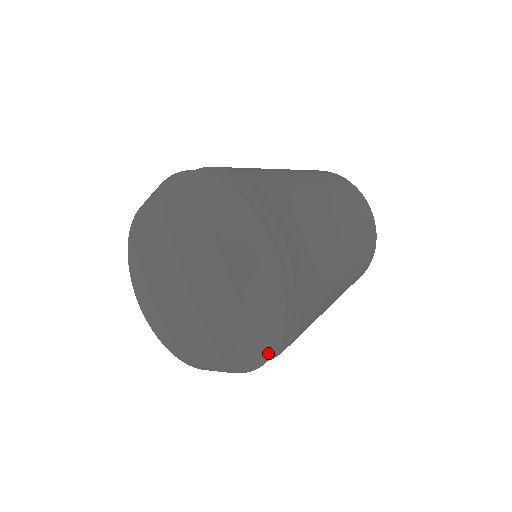
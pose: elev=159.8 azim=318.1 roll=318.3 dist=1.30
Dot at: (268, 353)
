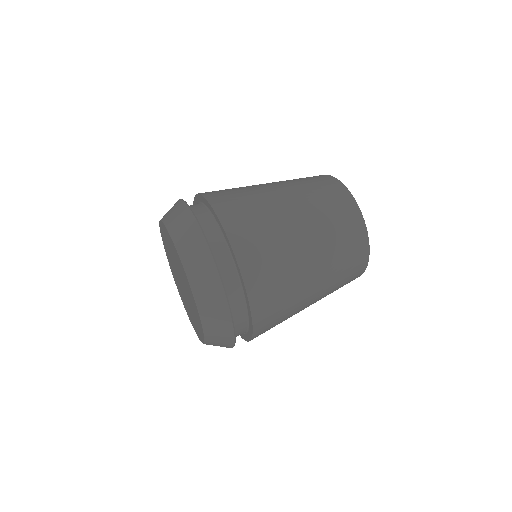
Dot at: (224, 308)
